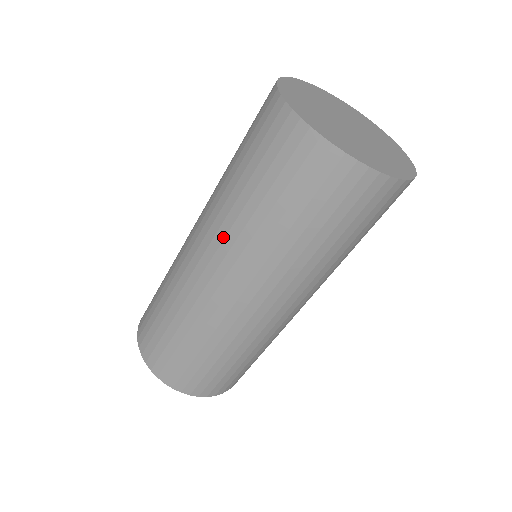
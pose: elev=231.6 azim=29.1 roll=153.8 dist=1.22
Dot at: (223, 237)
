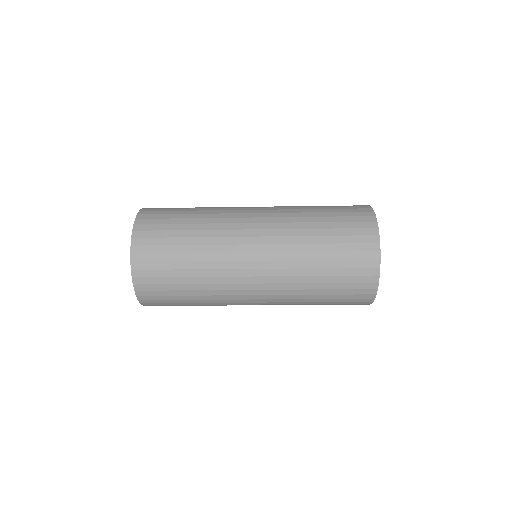
Dot at: (283, 259)
